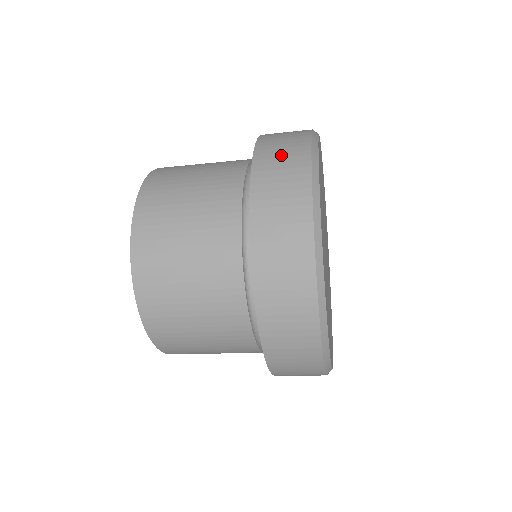
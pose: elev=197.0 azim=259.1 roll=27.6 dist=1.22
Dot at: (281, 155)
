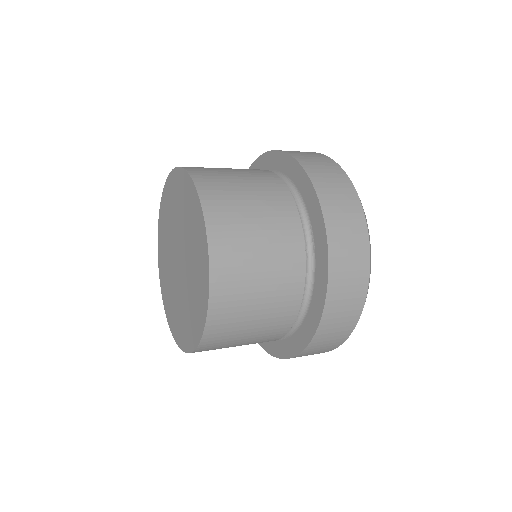
Dot at: (343, 210)
